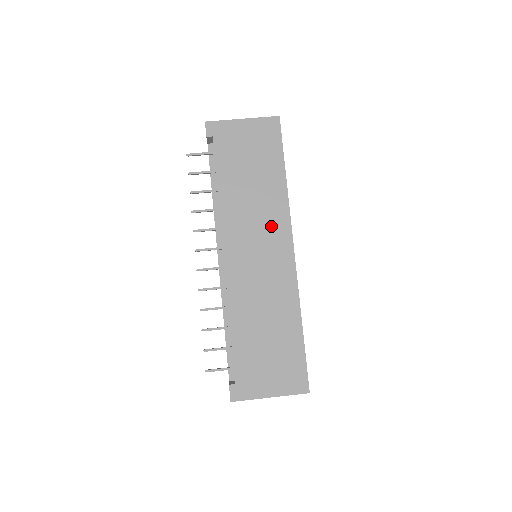
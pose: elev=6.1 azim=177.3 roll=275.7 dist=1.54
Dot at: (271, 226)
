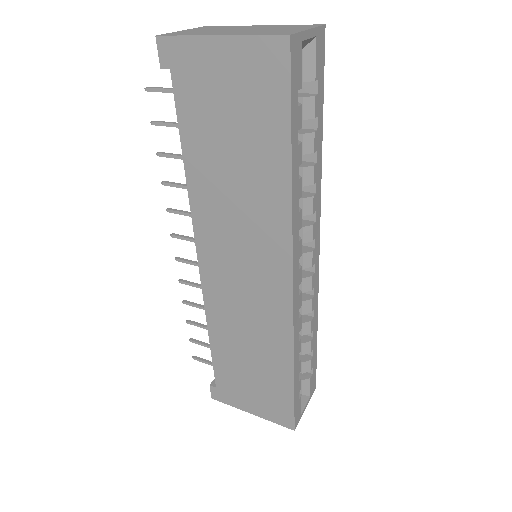
Dot at: (261, 243)
